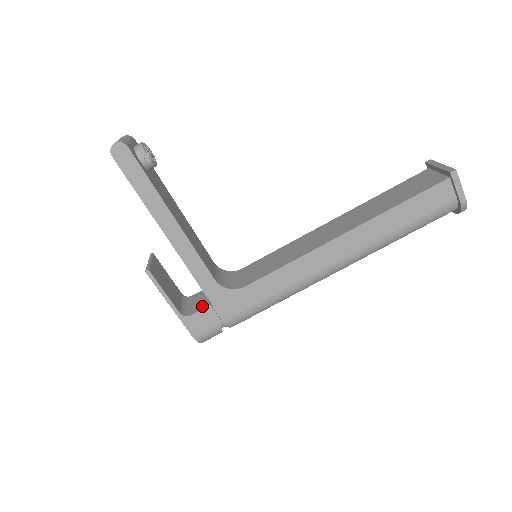
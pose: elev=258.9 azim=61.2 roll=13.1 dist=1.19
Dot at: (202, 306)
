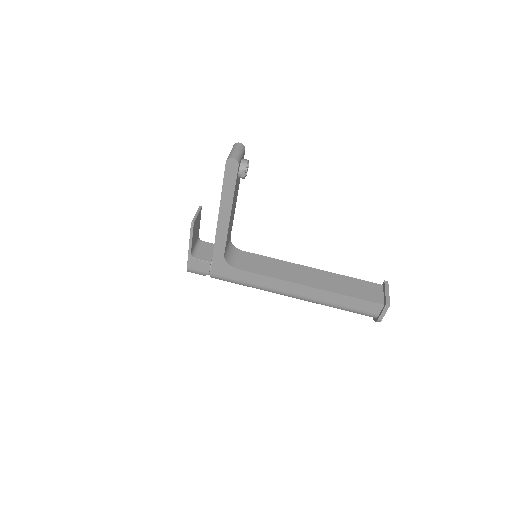
Dot at: (206, 258)
